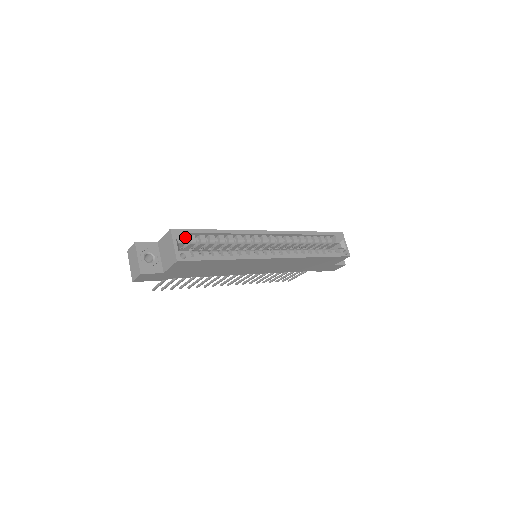
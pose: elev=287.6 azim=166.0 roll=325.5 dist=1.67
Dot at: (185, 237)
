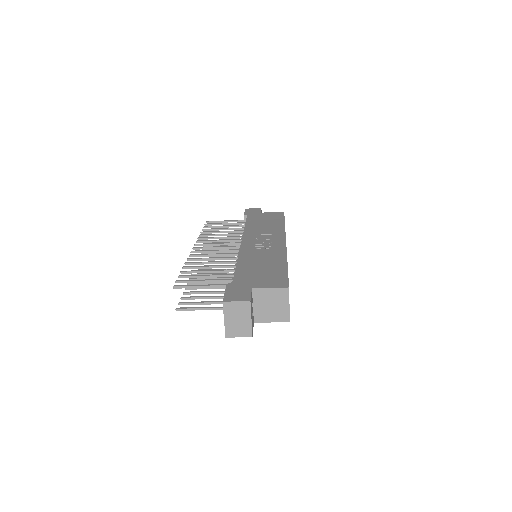
Dot at: occluded
